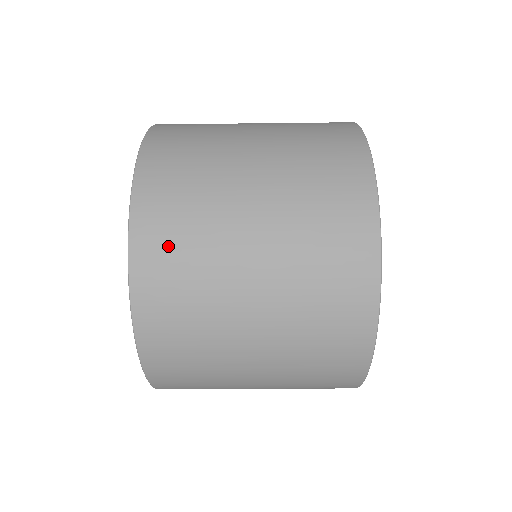
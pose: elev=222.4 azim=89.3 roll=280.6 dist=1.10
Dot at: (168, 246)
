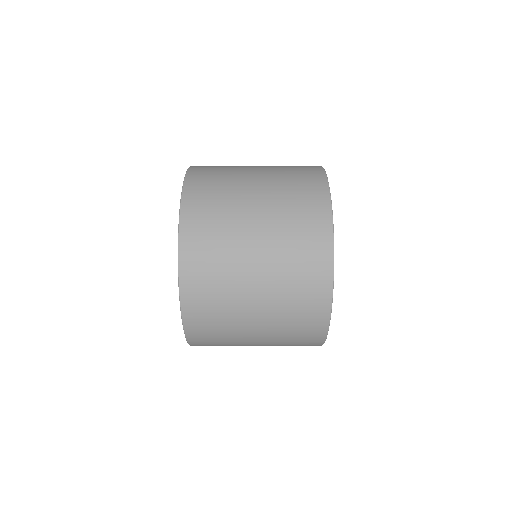
Dot at: (208, 176)
